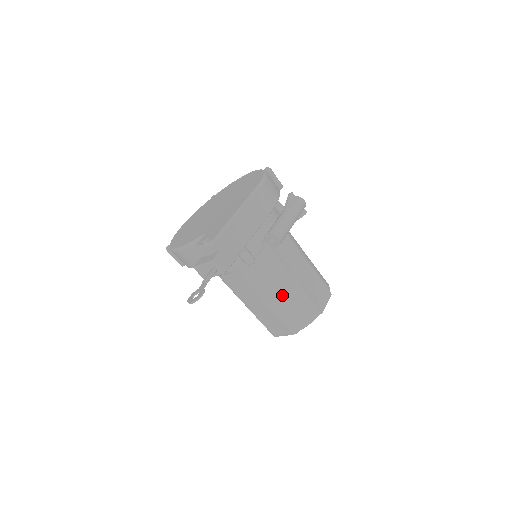
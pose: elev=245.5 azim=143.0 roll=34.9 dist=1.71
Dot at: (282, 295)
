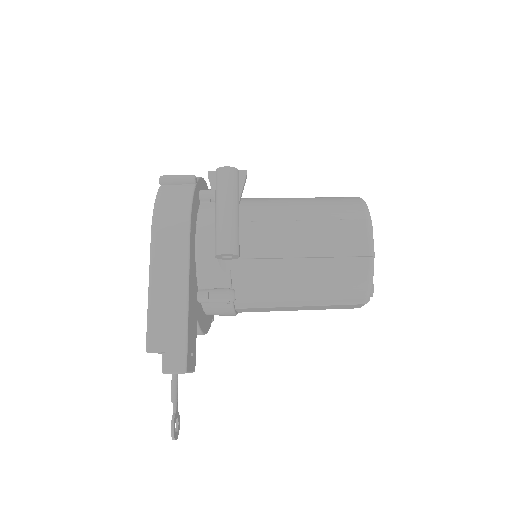
Dot at: (305, 286)
